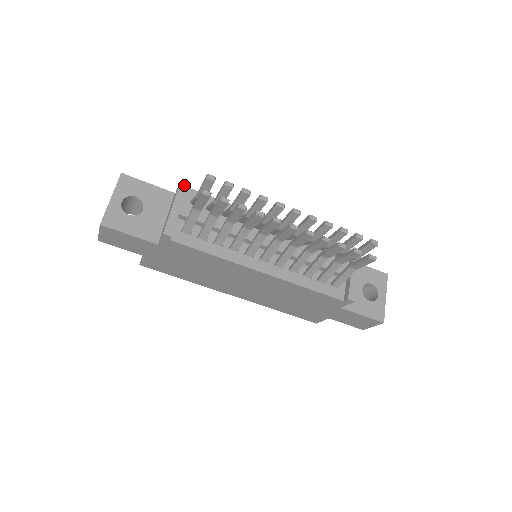
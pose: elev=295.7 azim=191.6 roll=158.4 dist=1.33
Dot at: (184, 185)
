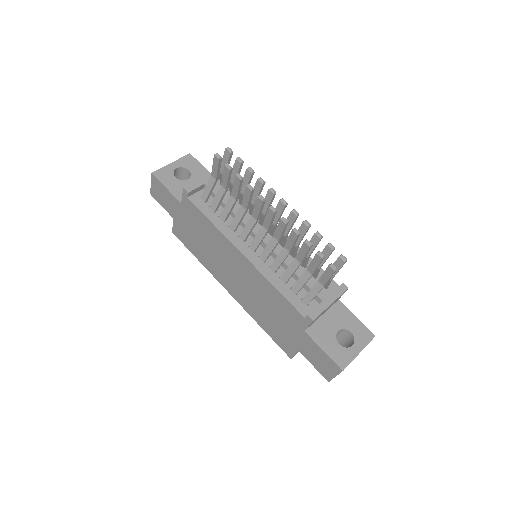
Dot at: occluded
